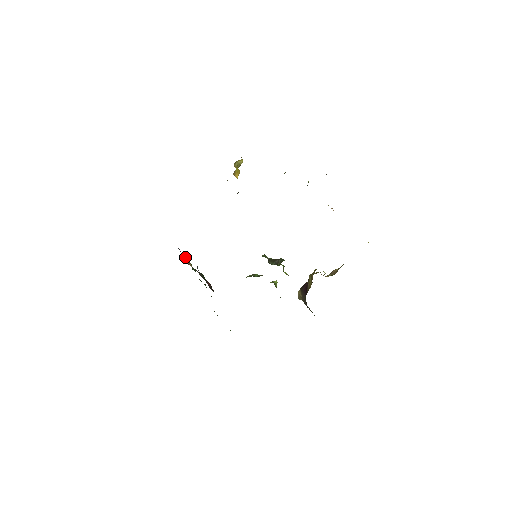
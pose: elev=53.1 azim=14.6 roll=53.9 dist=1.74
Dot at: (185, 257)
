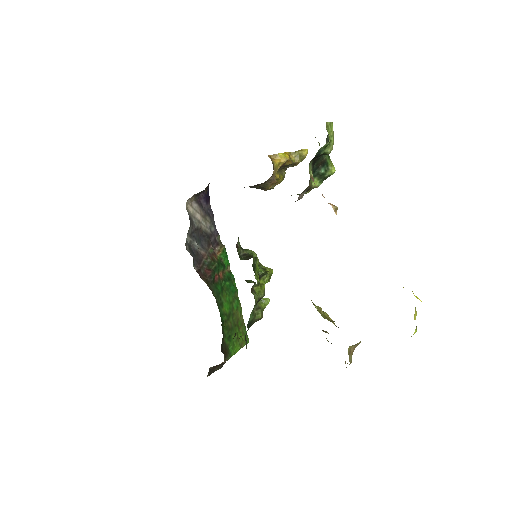
Dot at: (223, 247)
